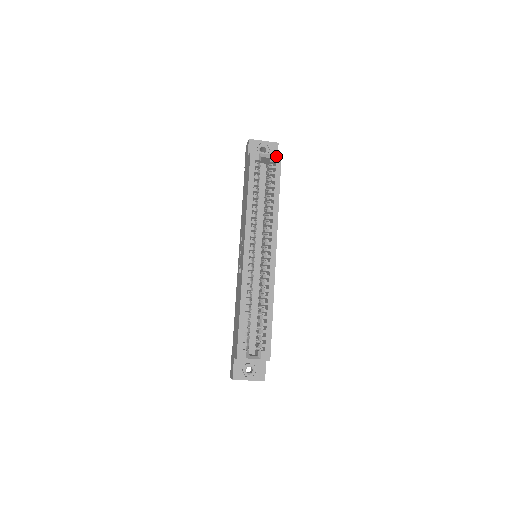
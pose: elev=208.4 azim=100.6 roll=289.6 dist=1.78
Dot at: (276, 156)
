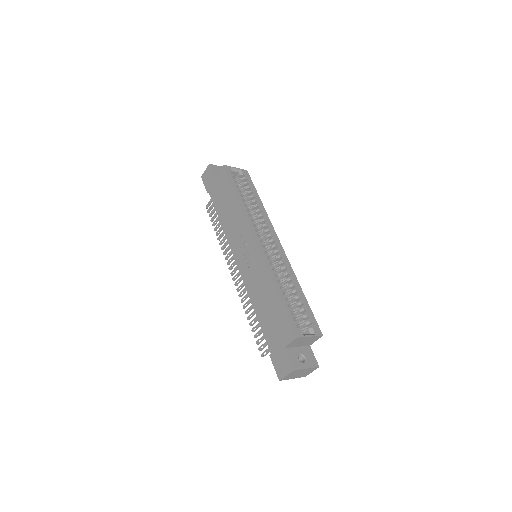
Dot at: (244, 171)
